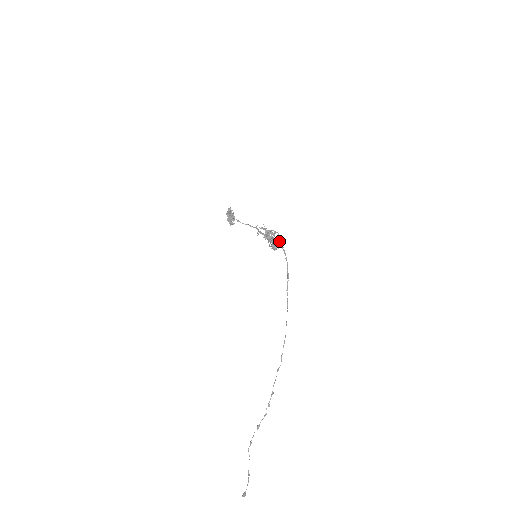
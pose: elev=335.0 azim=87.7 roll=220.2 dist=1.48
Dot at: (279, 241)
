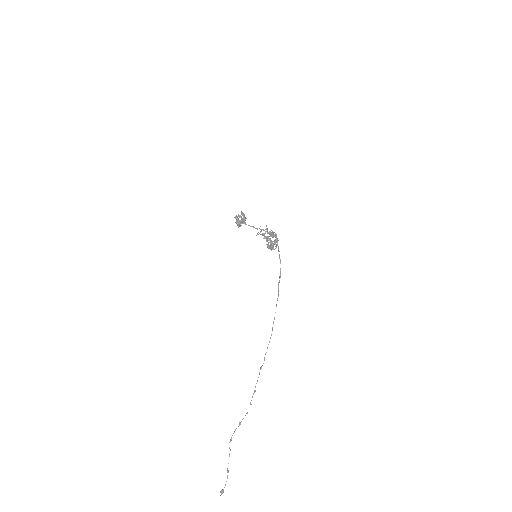
Dot at: (274, 241)
